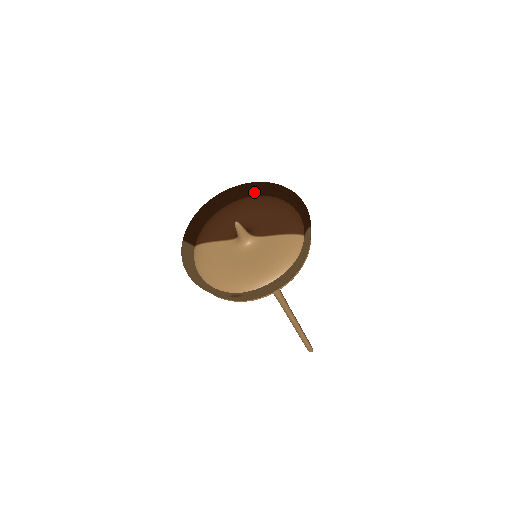
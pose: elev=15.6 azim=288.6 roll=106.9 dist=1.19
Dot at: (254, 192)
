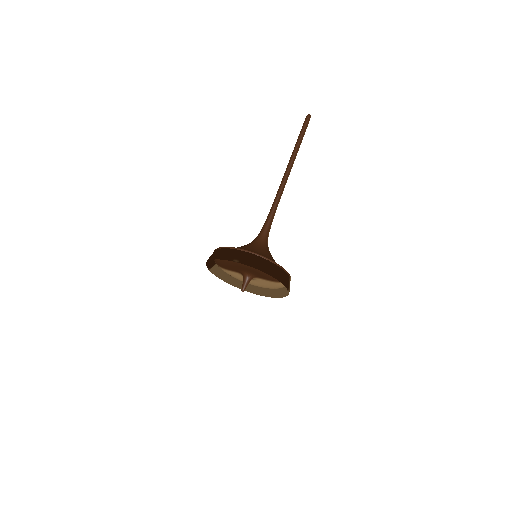
Dot at: (240, 259)
